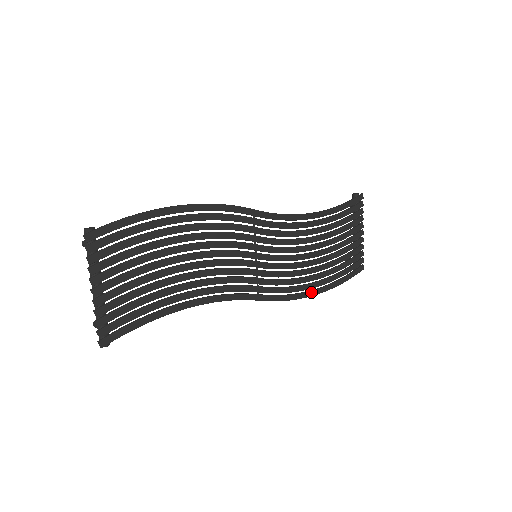
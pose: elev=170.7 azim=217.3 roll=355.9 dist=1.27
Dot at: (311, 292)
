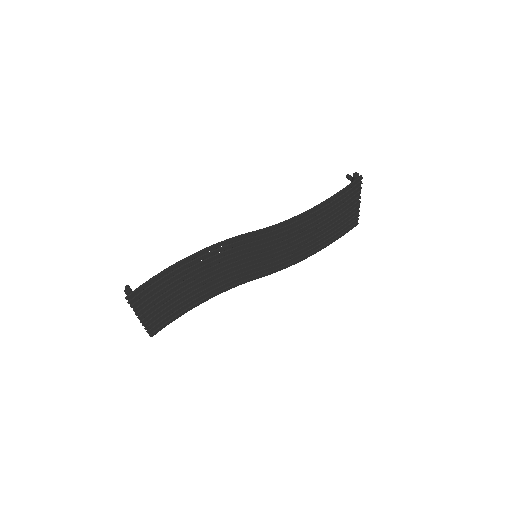
Dot at: (306, 257)
